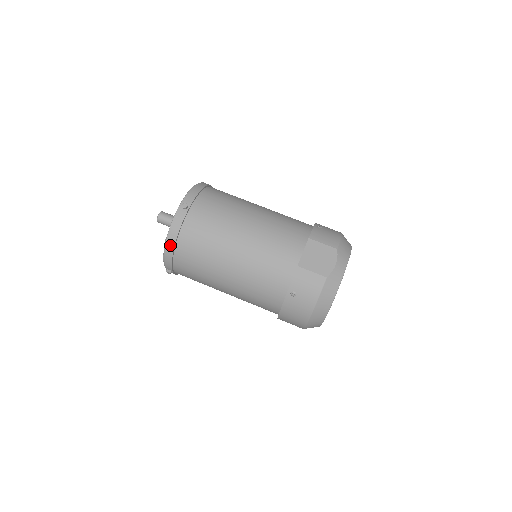
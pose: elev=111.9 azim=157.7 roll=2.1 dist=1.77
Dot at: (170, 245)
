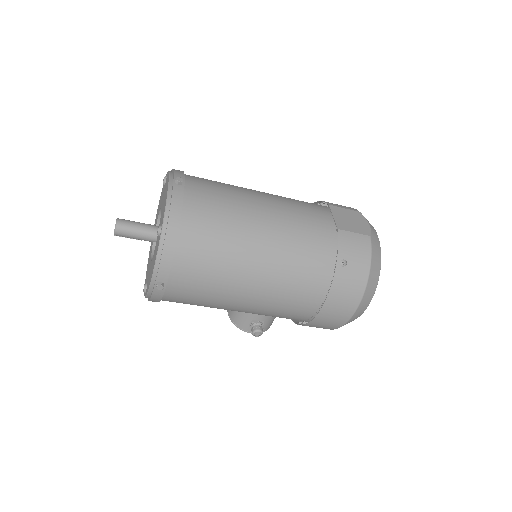
Dot at: (171, 233)
